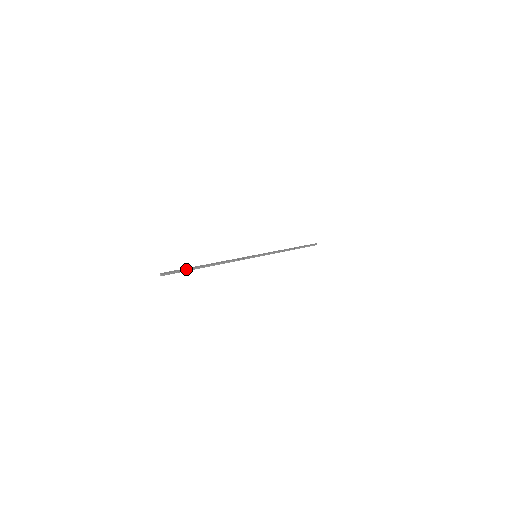
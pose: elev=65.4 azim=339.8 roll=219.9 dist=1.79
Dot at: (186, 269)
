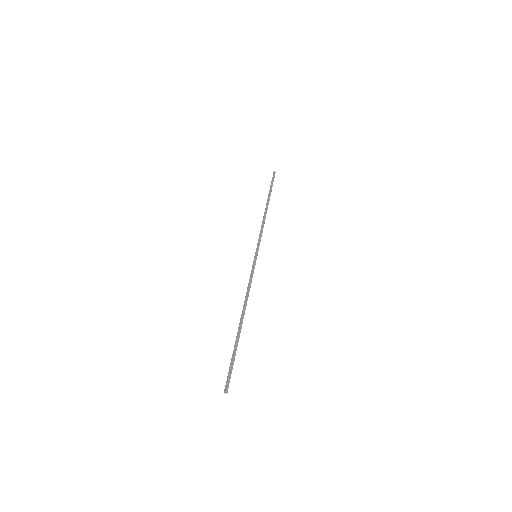
Dot at: occluded
